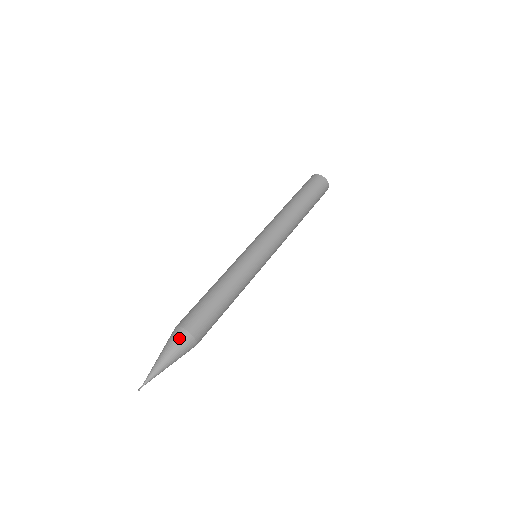
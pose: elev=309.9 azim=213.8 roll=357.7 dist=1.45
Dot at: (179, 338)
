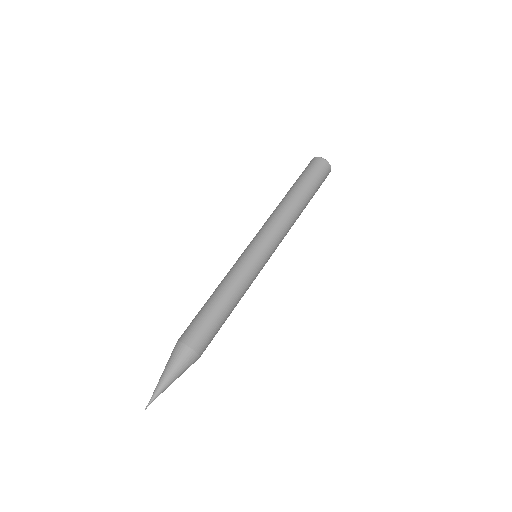
Dot at: (187, 359)
